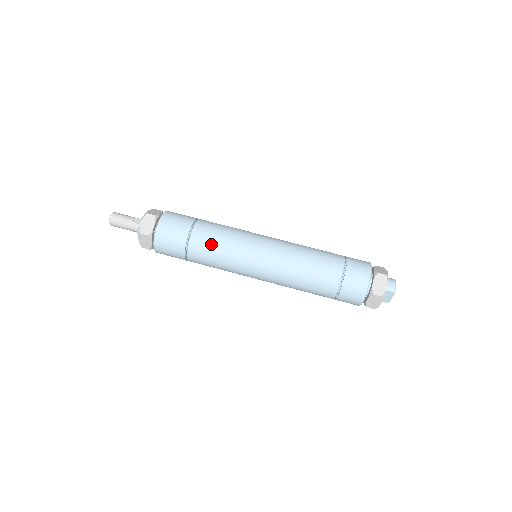
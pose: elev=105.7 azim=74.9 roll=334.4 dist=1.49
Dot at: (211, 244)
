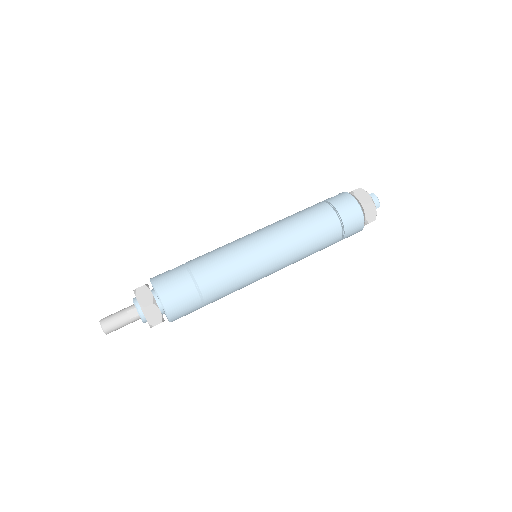
Dot at: (225, 288)
